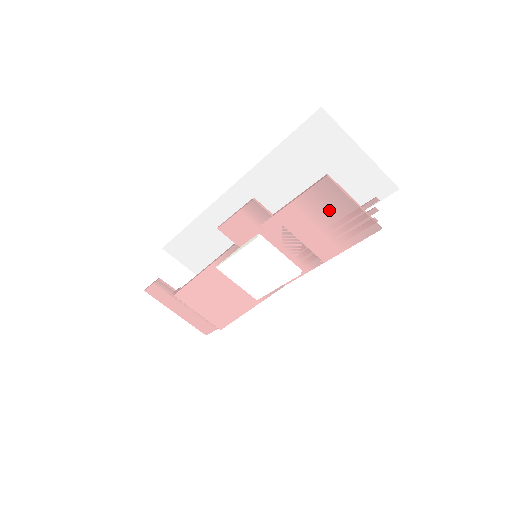
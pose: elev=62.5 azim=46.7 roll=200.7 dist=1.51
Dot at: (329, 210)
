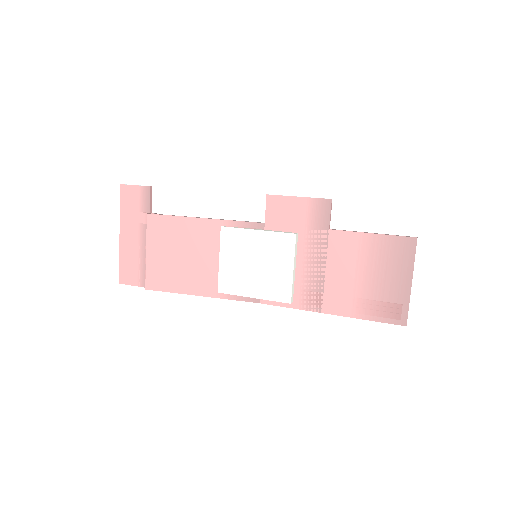
Dot at: (383, 269)
